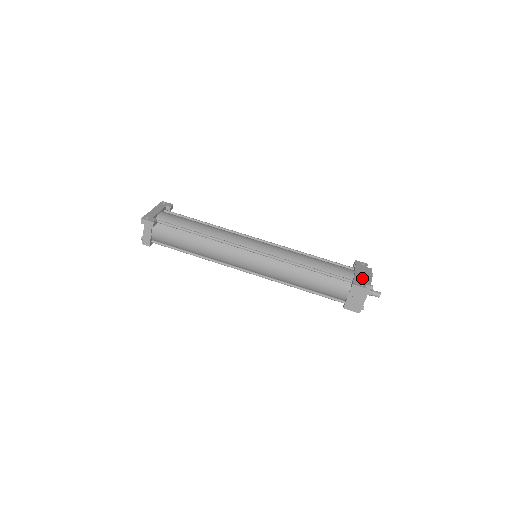
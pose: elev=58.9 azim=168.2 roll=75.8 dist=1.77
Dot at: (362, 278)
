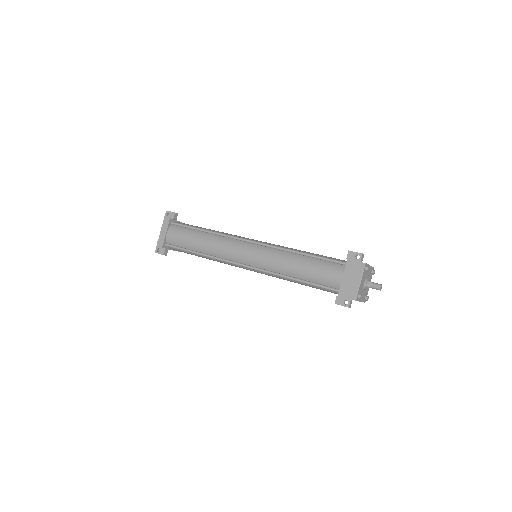
Dot at: (348, 288)
